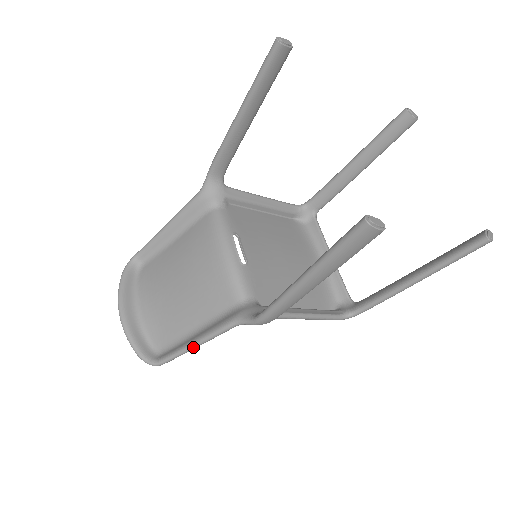
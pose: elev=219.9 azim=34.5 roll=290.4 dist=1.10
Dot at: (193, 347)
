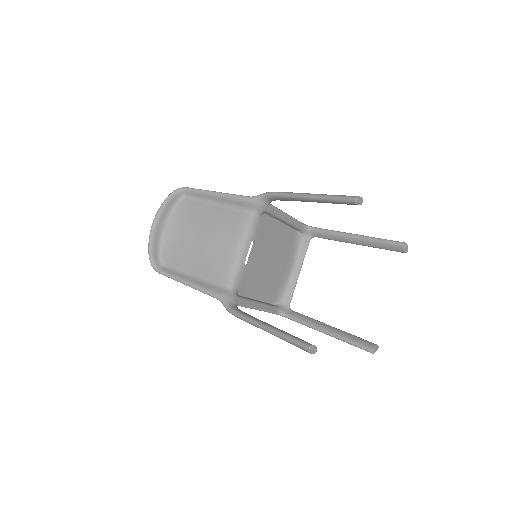
Dot at: (185, 284)
